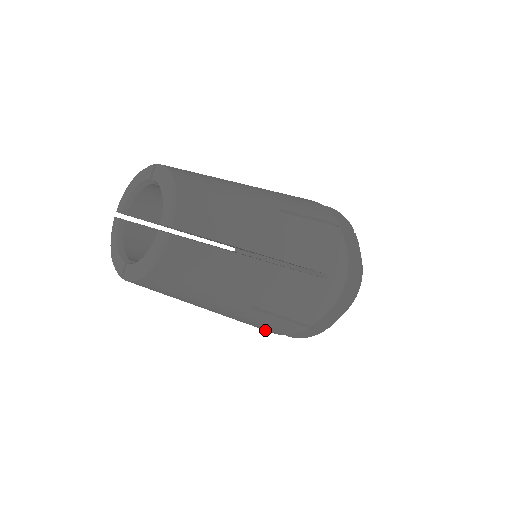
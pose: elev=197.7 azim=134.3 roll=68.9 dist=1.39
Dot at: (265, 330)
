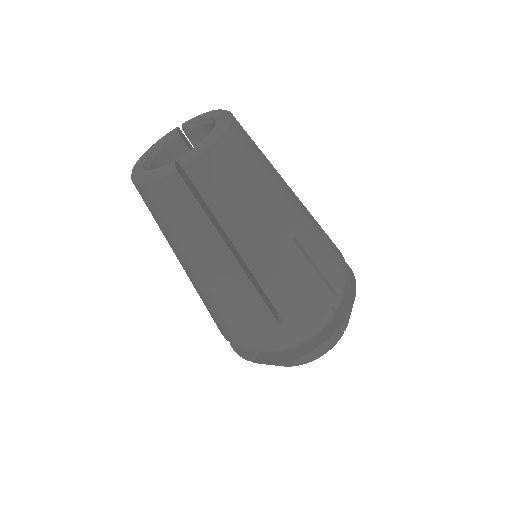
Dot at: (291, 328)
